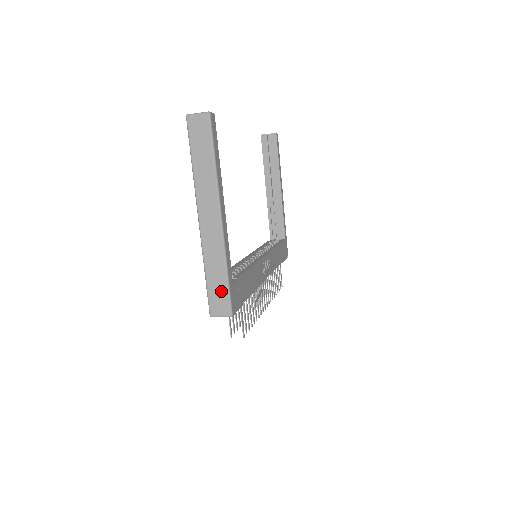
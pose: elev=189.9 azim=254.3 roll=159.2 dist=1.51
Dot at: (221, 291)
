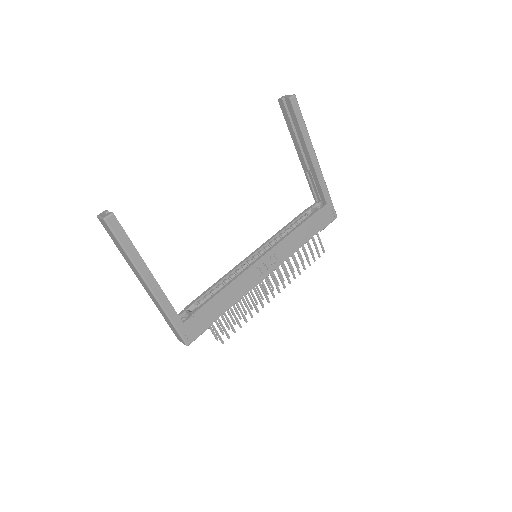
Dot at: (174, 330)
